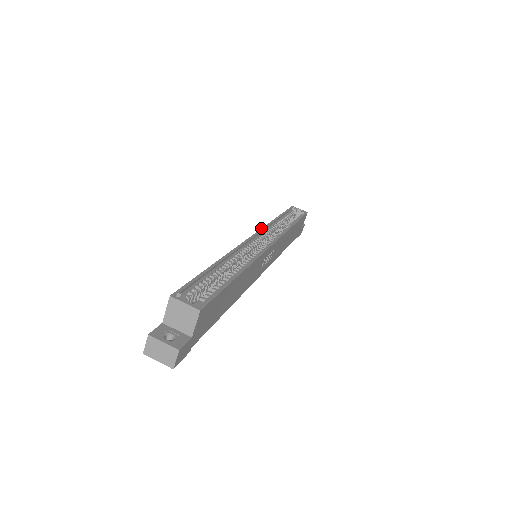
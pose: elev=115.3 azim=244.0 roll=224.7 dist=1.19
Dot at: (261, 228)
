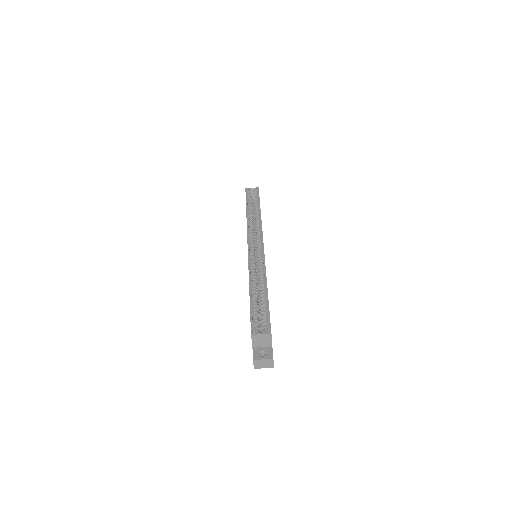
Dot at: (247, 234)
